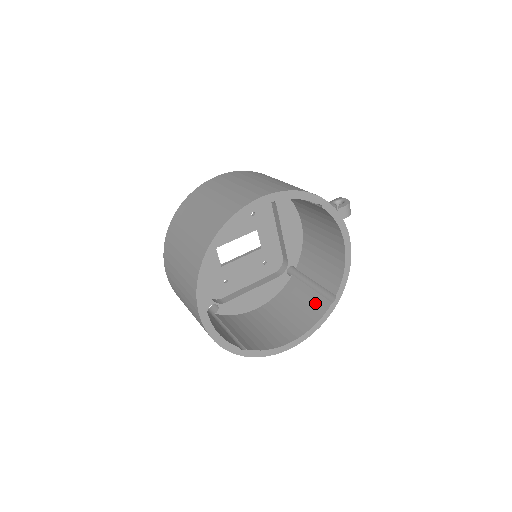
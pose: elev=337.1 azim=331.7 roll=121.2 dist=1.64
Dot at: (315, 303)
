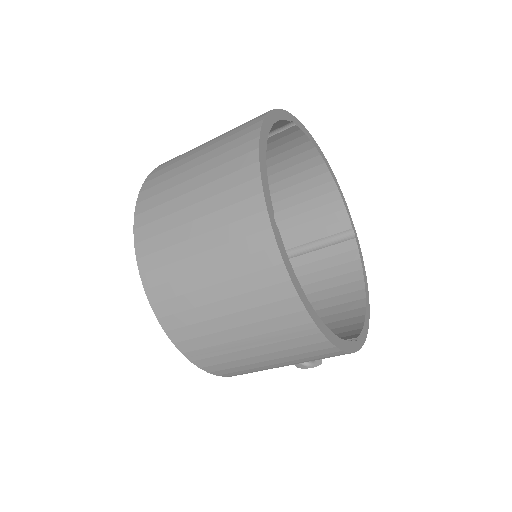
Dot at: occluded
